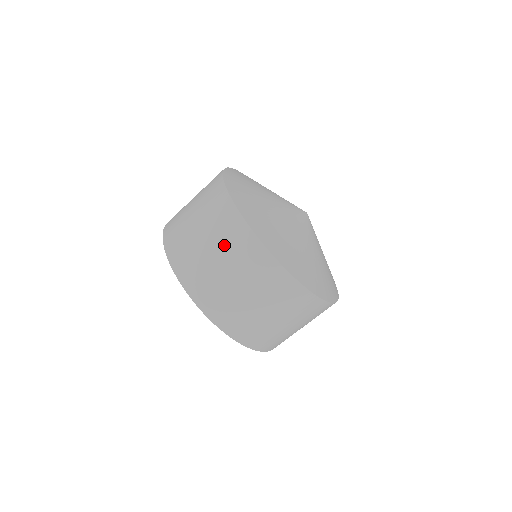
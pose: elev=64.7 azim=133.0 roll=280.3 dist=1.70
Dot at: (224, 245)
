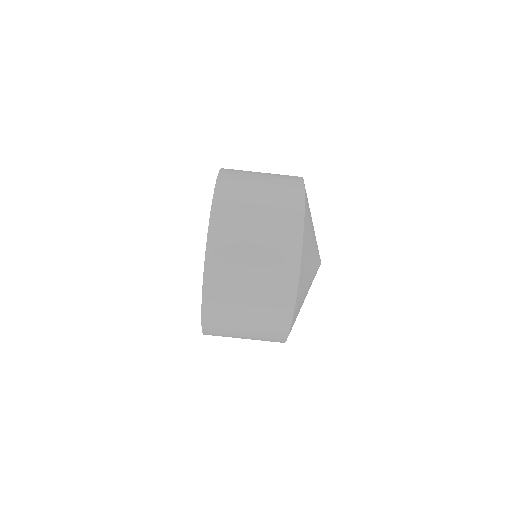
Dot at: (272, 231)
